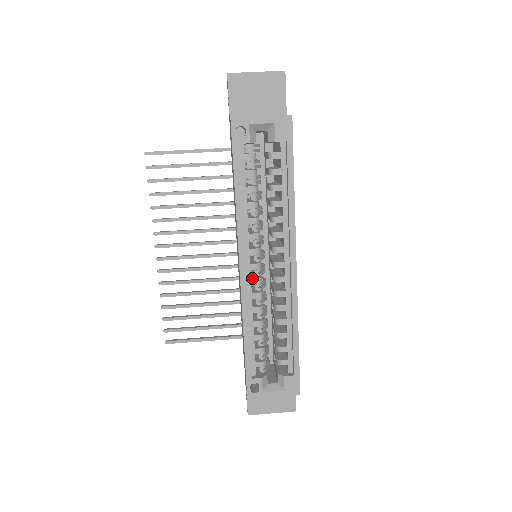
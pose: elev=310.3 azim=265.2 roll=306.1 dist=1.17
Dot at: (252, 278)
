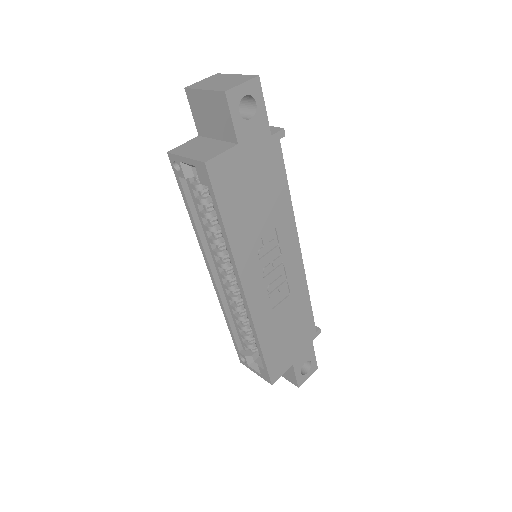
Dot at: (224, 284)
